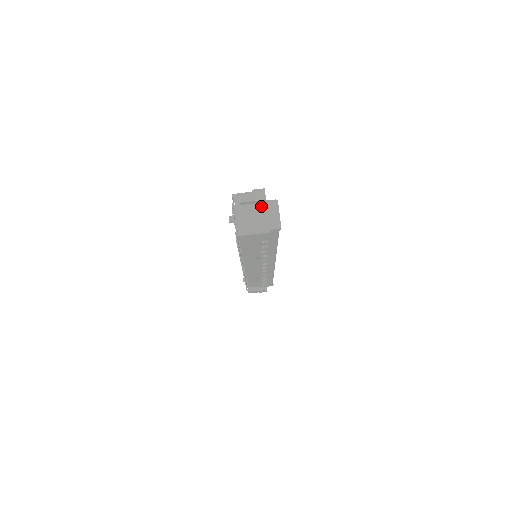
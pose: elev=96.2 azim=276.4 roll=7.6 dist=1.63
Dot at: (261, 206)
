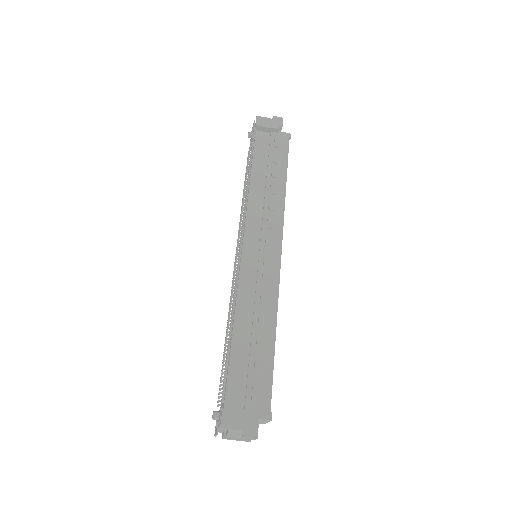
Dot at: occluded
